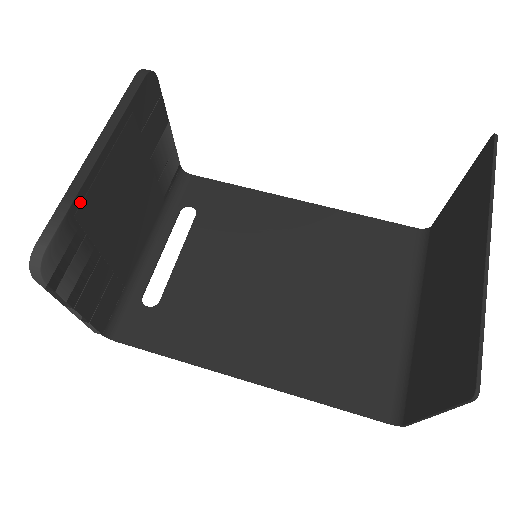
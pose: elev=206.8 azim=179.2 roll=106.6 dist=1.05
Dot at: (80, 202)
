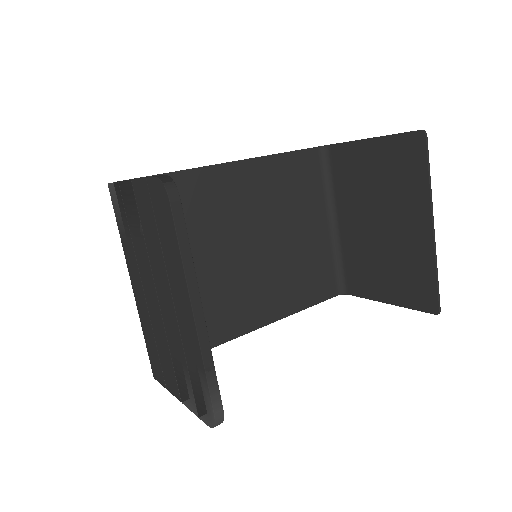
Dot at: occluded
